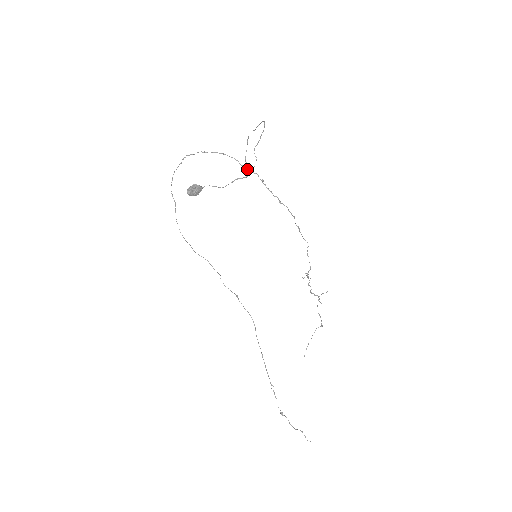
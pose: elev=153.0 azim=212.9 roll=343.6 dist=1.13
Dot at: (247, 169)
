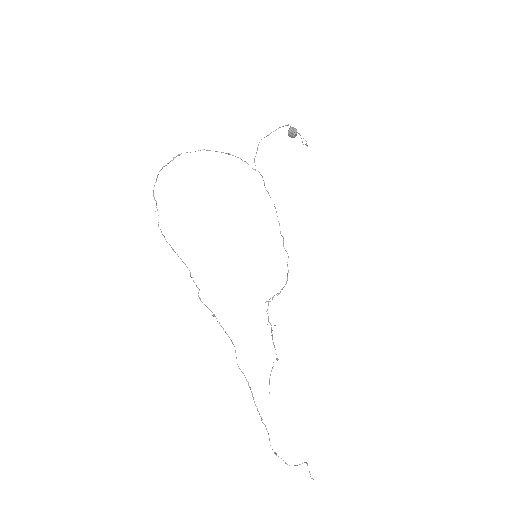
Dot at: occluded
